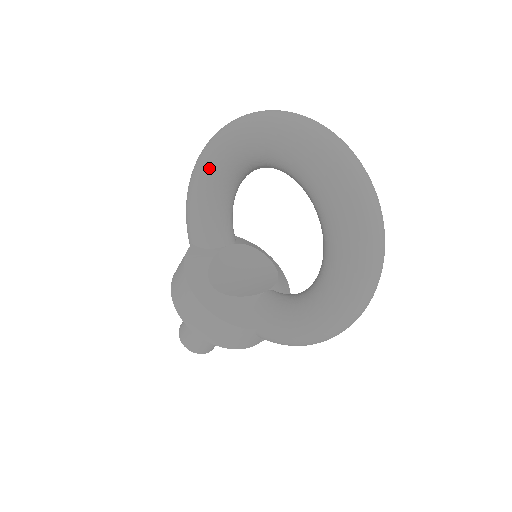
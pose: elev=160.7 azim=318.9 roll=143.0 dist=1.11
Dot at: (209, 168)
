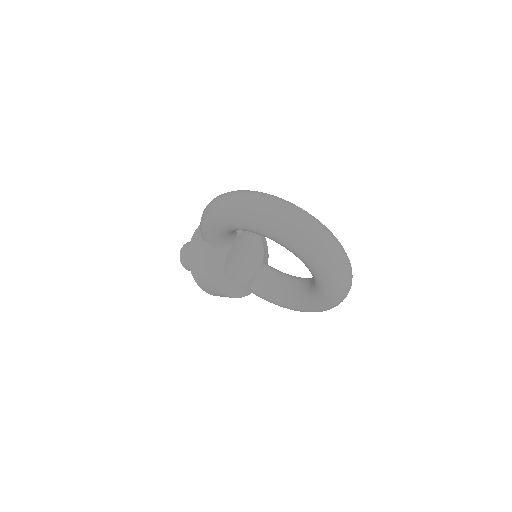
Dot at: (235, 227)
